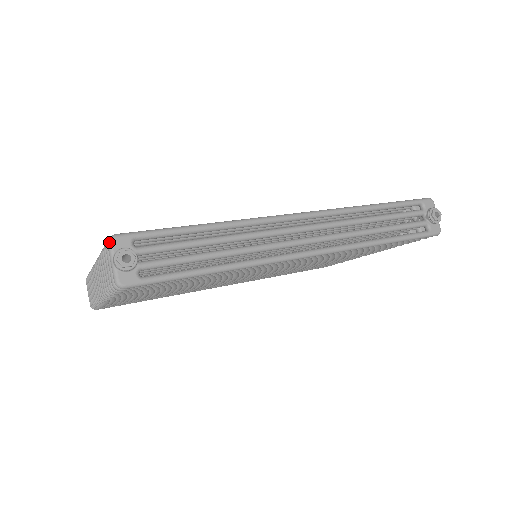
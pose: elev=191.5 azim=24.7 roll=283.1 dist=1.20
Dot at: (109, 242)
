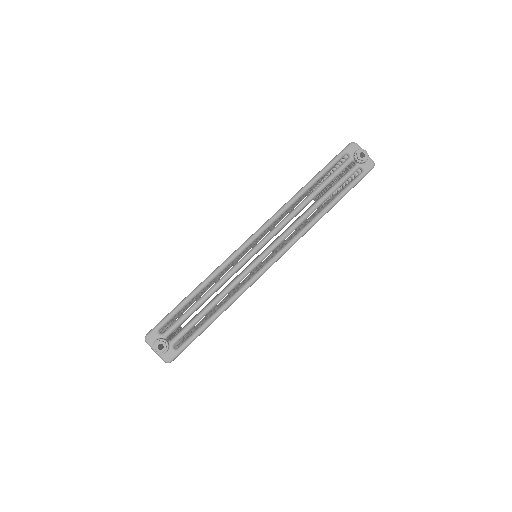
Dot at: (146, 342)
